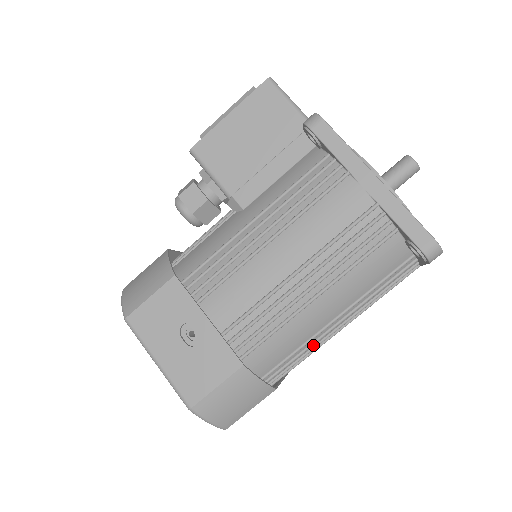
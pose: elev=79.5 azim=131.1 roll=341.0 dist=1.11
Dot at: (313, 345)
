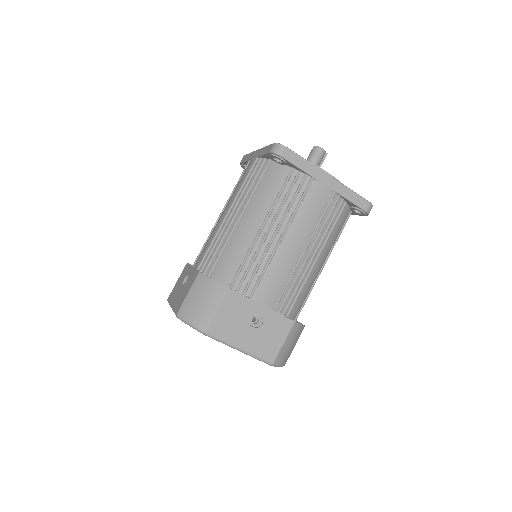
Dot at: (259, 259)
